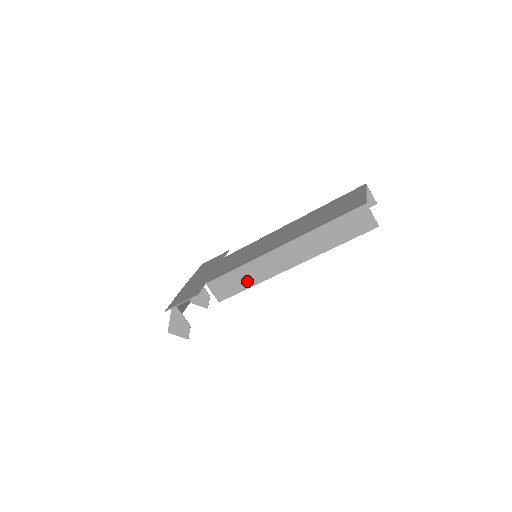
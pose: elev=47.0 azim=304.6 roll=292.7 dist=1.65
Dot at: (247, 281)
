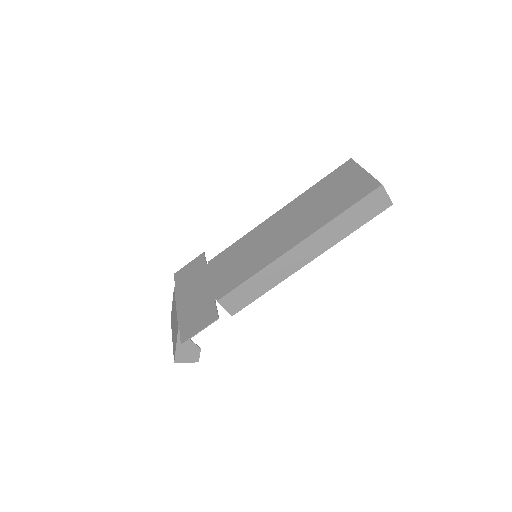
Dot at: (263, 287)
